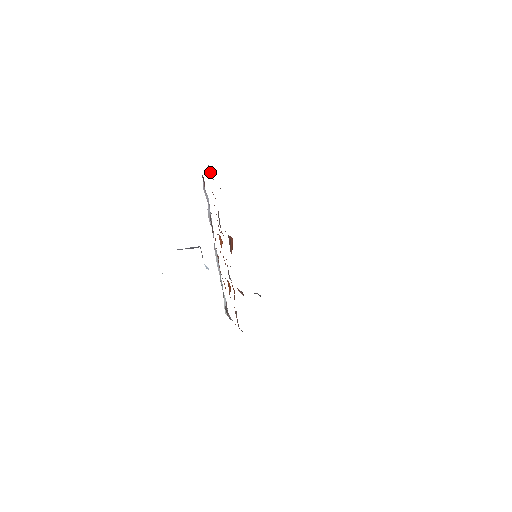
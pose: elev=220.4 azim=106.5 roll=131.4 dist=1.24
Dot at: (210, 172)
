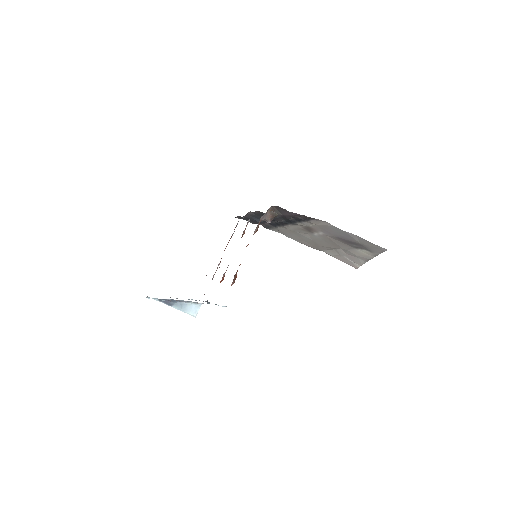
Dot at: occluded
